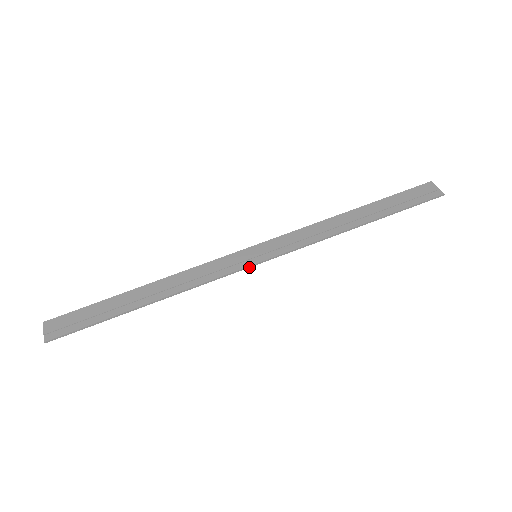
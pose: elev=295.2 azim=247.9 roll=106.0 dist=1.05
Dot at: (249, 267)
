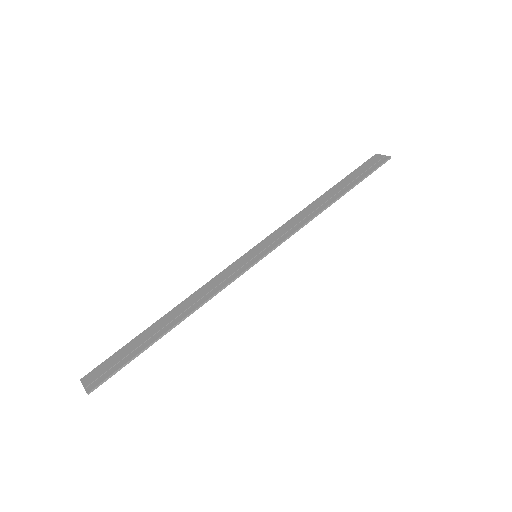
Dot at: (253, 265)
